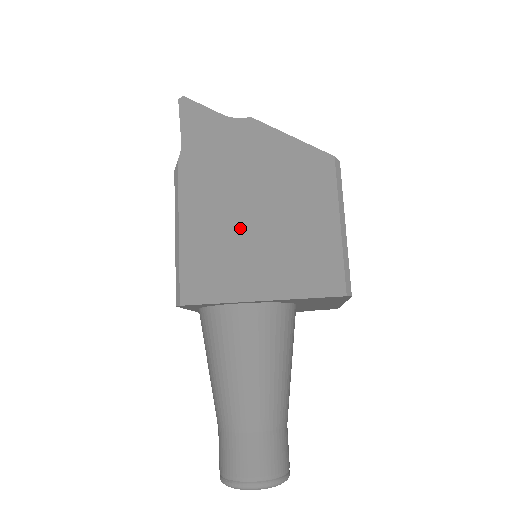
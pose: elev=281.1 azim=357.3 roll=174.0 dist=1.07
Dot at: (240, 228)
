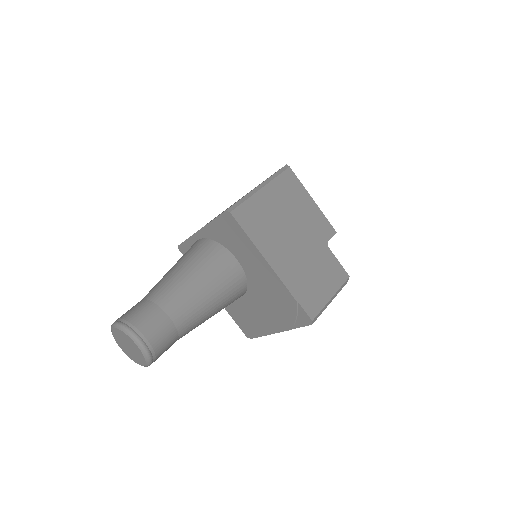
Dot at: occluded
